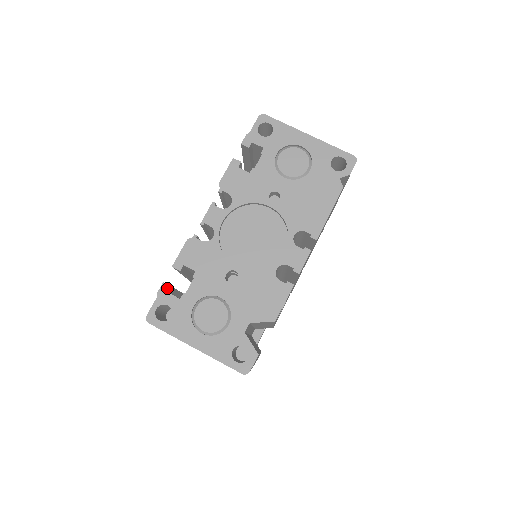
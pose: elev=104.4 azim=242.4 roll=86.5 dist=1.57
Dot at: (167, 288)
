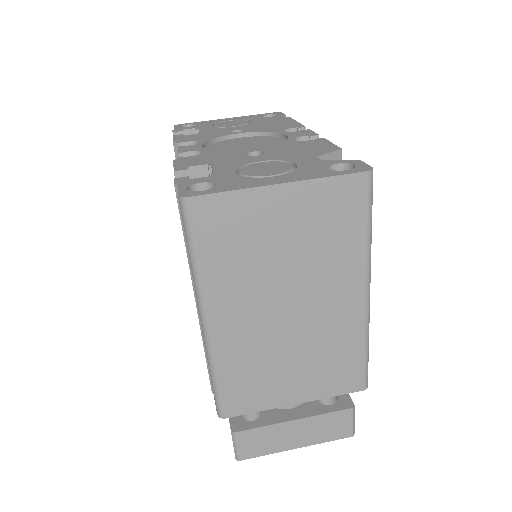
Dot at: (184, 178)
